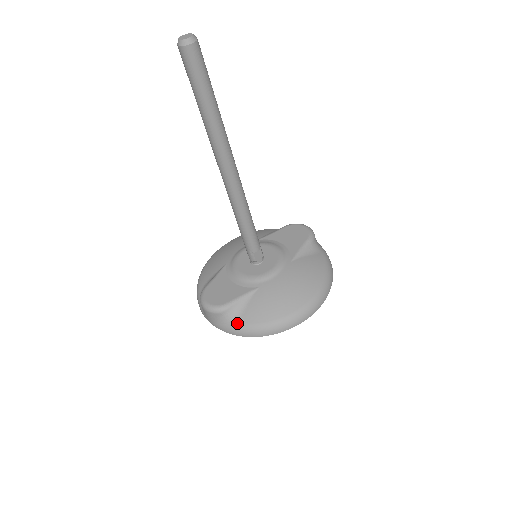
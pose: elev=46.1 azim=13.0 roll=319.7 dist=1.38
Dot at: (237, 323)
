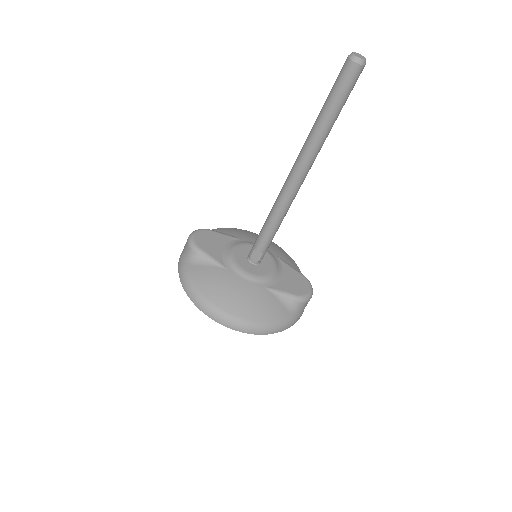
Dot at: (187, 265)
